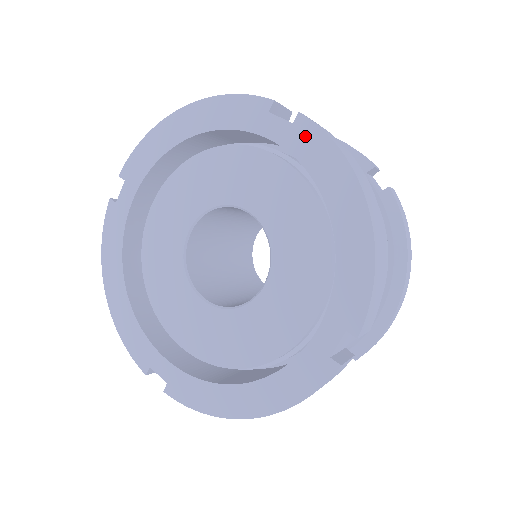
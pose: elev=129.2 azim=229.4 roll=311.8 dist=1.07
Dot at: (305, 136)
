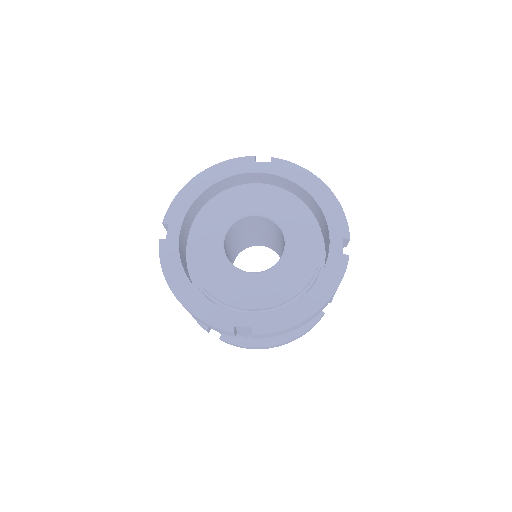
Dot at: (279, 166)
